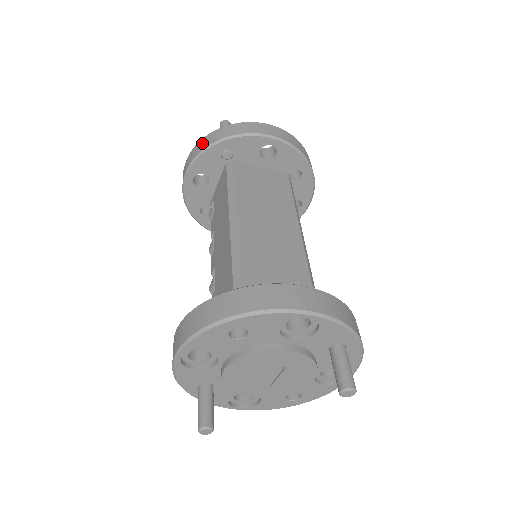
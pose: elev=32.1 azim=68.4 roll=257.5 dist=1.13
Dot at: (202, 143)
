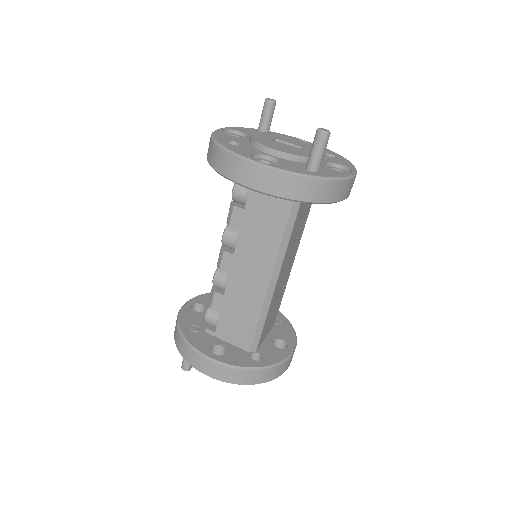
Dot at: (297, 187)
